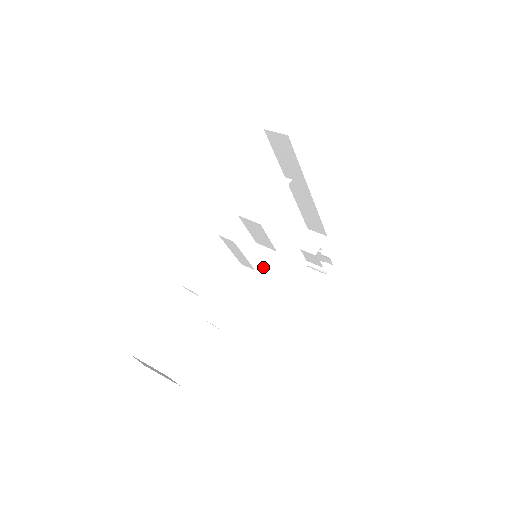
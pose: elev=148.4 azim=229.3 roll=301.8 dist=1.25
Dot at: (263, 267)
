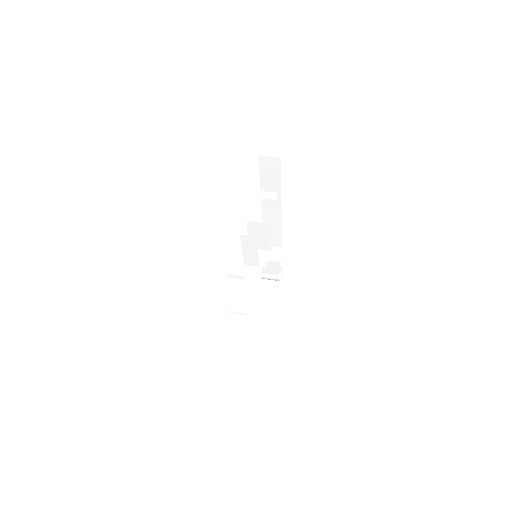
Dot at: (265, 263)
